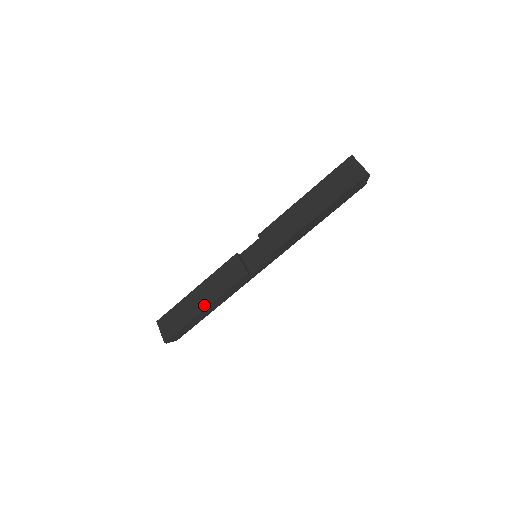
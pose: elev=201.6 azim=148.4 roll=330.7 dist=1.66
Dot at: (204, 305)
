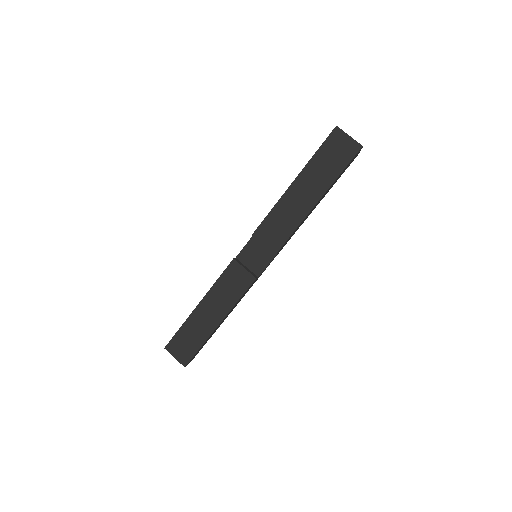
Dot at: (216, 321)
